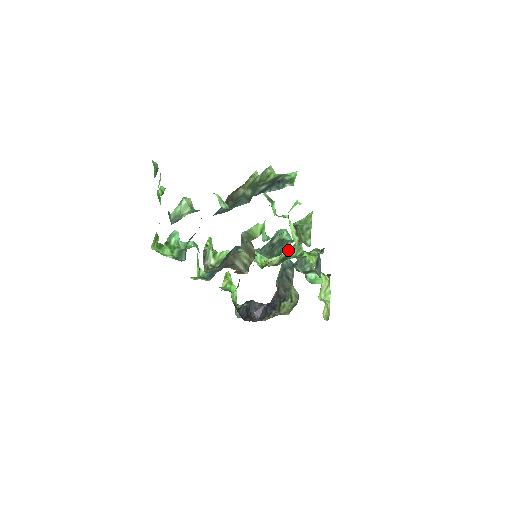
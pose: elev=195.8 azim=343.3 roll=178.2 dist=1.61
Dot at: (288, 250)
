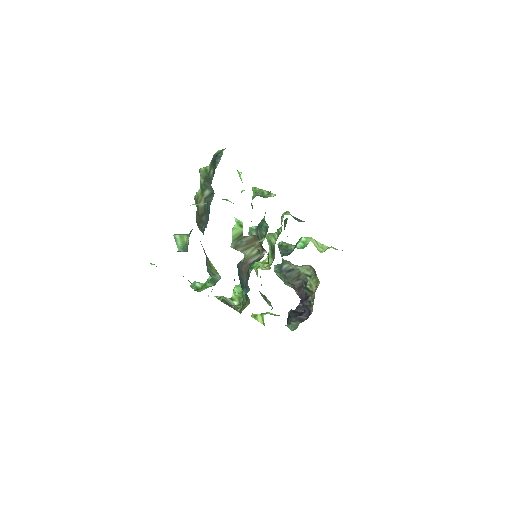
Dot at: occluded
